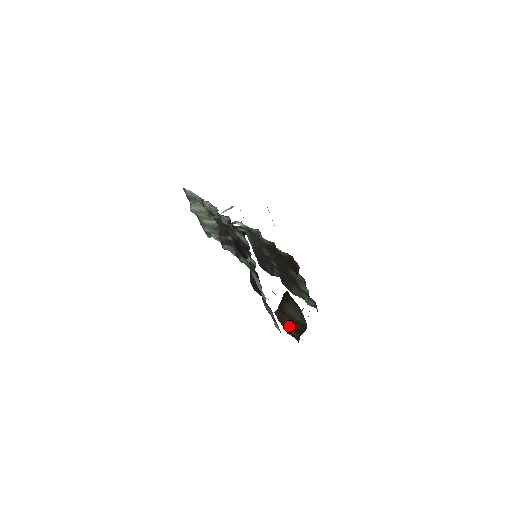
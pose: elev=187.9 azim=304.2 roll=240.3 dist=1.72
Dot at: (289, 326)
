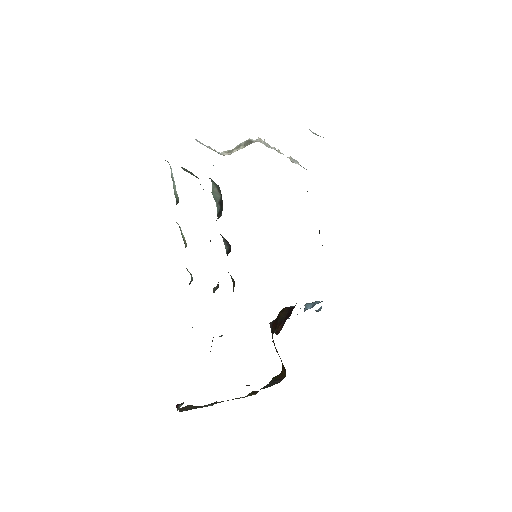
Dot at: occluded
